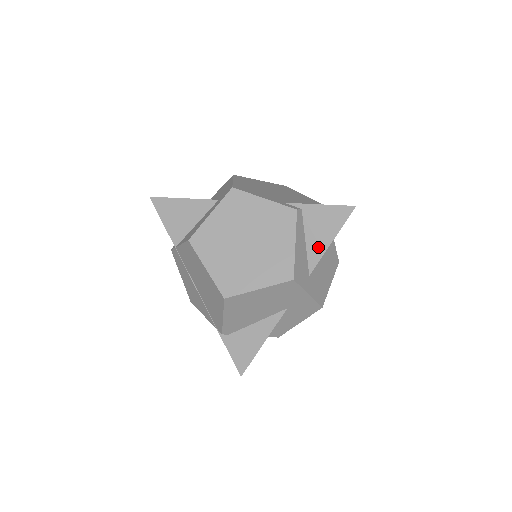
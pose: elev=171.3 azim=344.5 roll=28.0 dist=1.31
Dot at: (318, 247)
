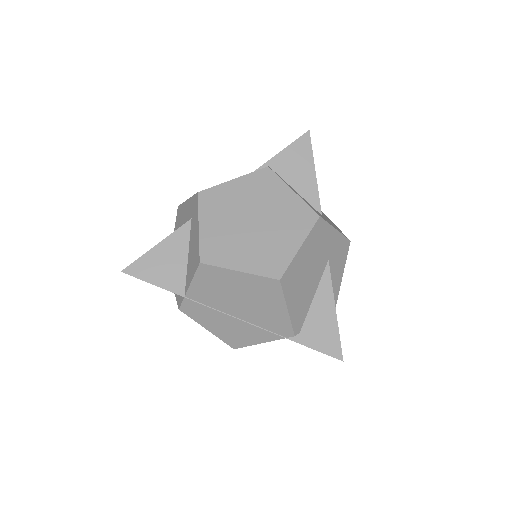
Dot at: (308, 186)
